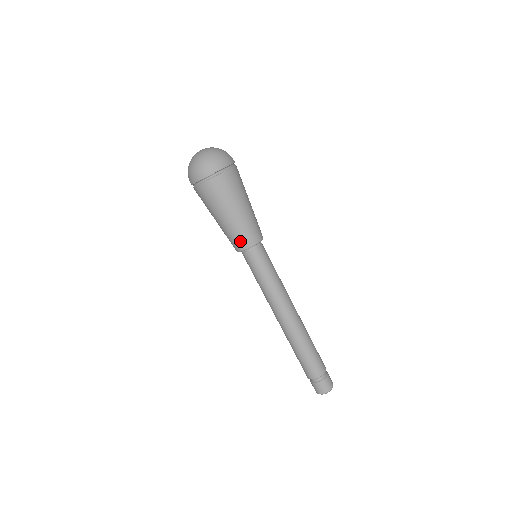
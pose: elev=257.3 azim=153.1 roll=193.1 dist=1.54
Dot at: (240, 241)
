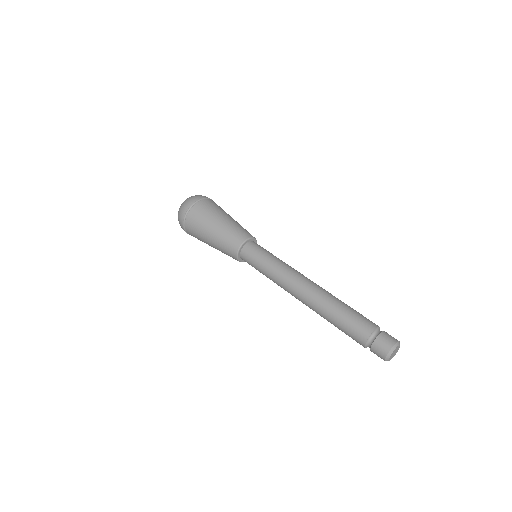
Dot at: (237, 236)
